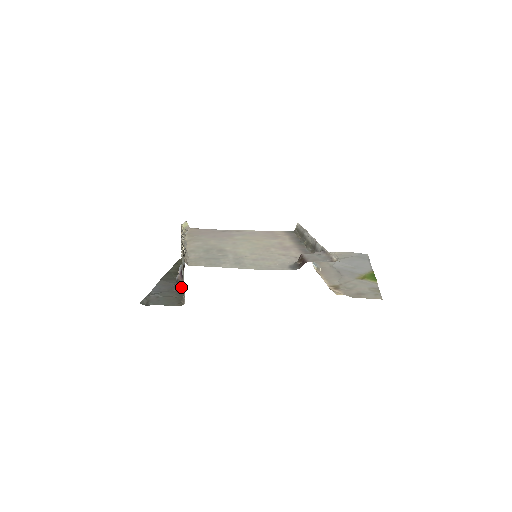
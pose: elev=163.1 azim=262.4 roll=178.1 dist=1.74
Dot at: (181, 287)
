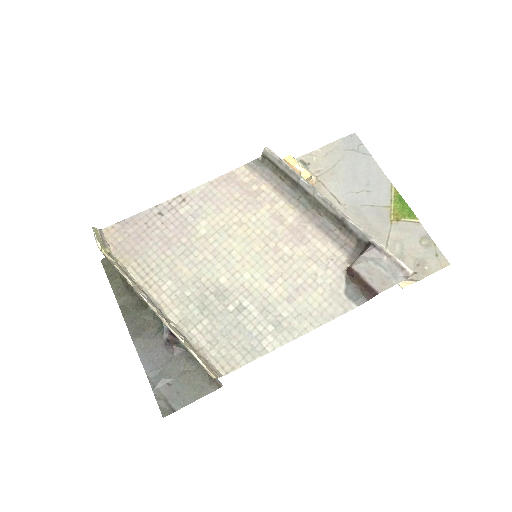
Dot at: (181, 346)
